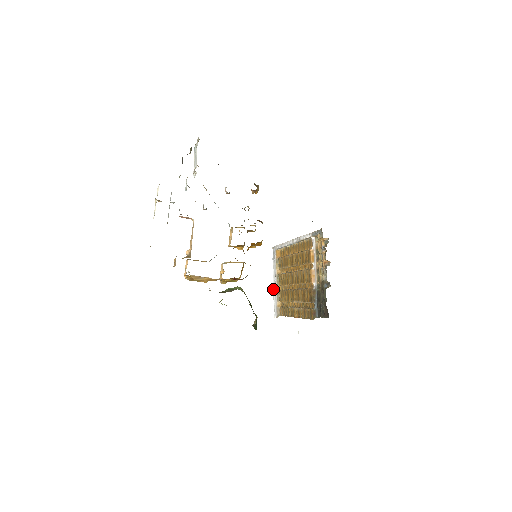
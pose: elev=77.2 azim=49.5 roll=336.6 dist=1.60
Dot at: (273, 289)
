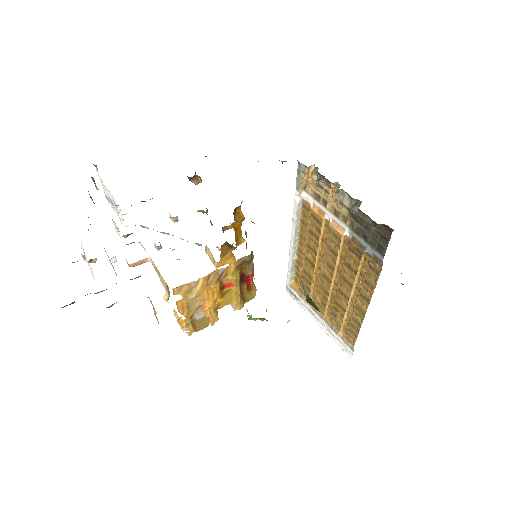
Dot at: occluded
